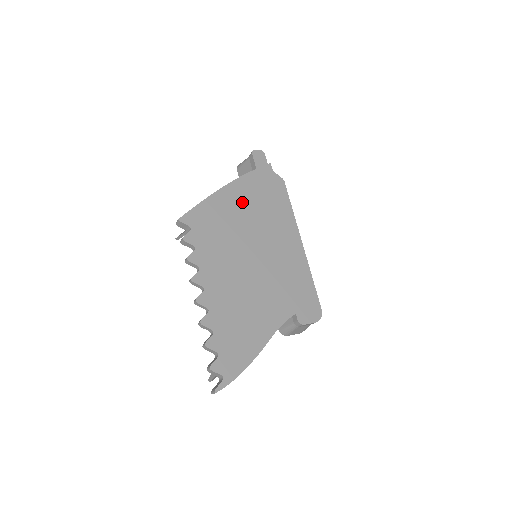
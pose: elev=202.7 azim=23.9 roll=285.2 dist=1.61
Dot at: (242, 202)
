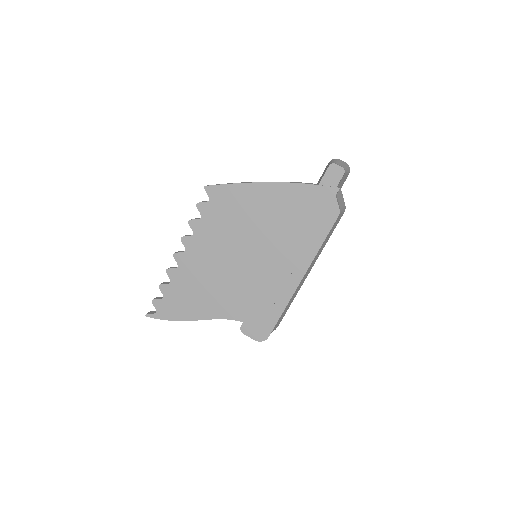
Dot at: (273, 207)
